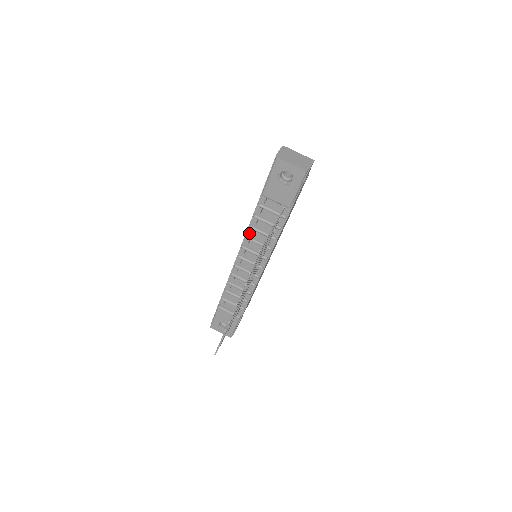
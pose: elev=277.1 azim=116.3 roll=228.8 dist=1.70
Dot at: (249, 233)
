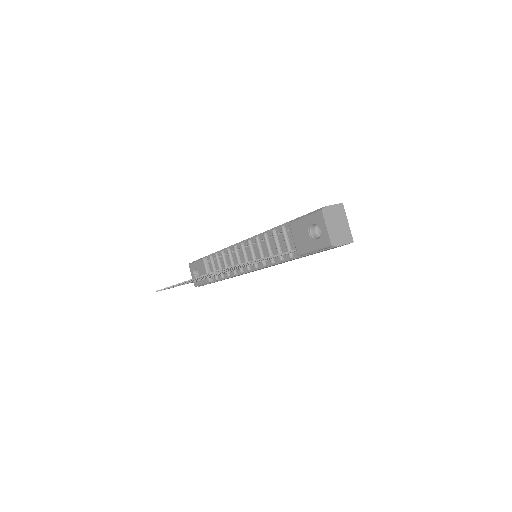
Dot at: (261, 237)
